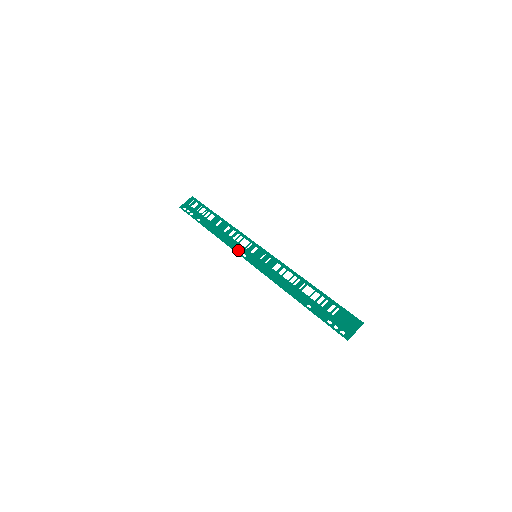
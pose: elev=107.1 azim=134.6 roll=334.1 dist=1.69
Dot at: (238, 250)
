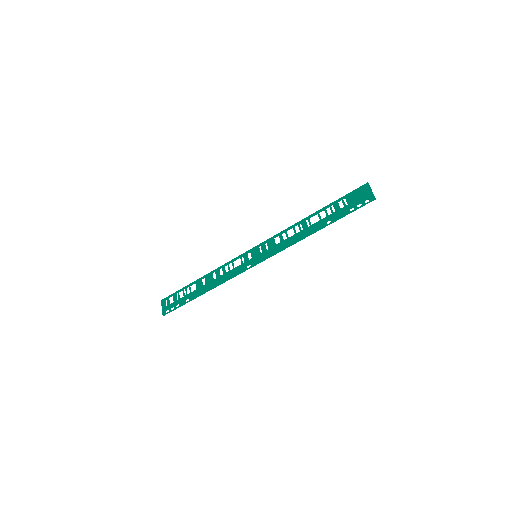
Dot at: (240, 271)
